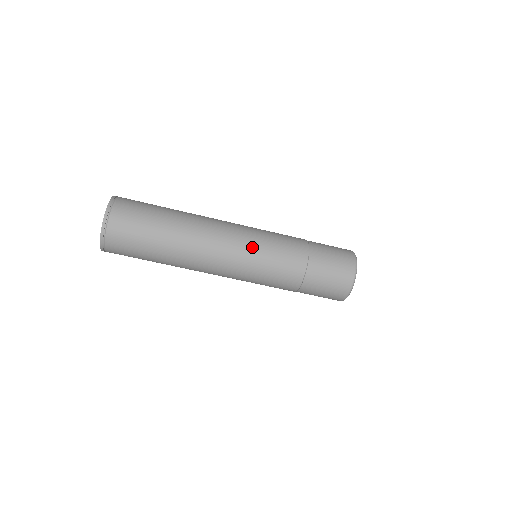
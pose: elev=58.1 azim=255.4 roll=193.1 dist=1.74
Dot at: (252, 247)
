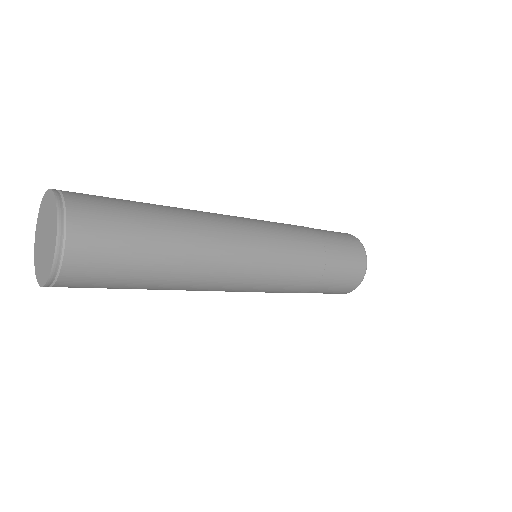
Dot at: (262, 280)
